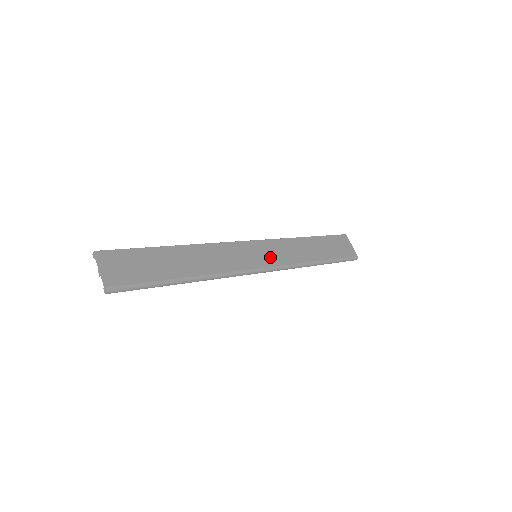
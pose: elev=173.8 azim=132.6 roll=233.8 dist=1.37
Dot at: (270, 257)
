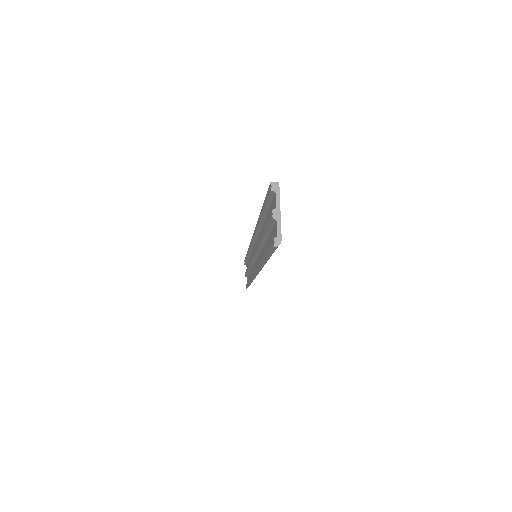
Dot at: occluded
